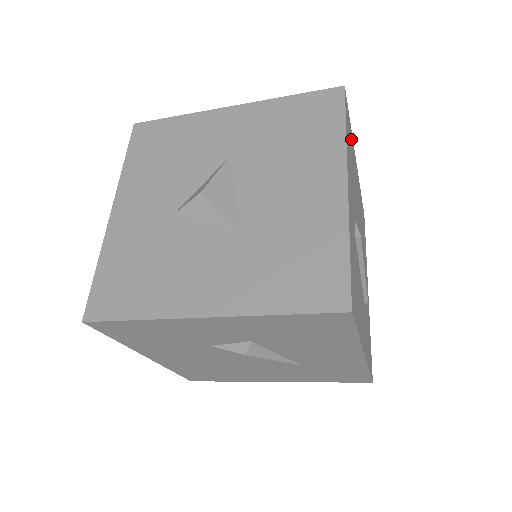
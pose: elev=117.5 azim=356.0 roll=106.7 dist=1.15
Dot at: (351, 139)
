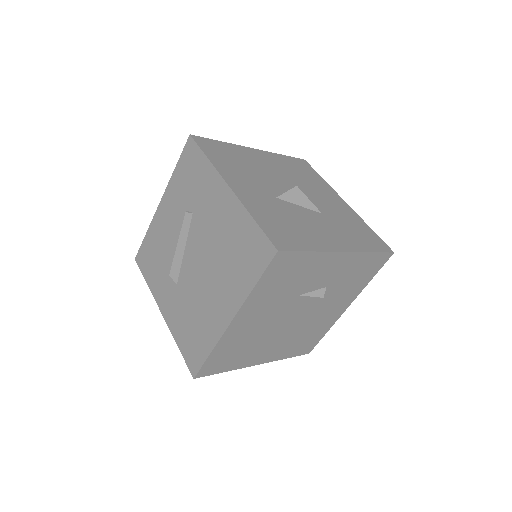
Dot at: occluded
